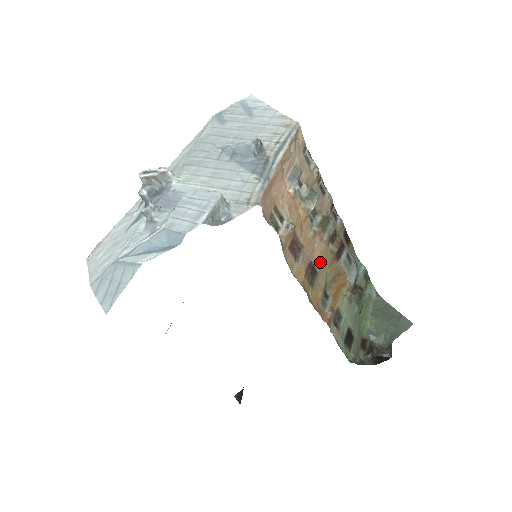
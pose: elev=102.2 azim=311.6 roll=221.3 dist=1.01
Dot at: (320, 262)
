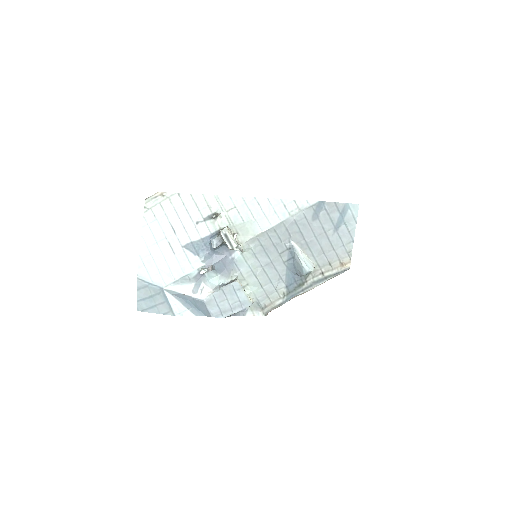
Dot at: occluded
